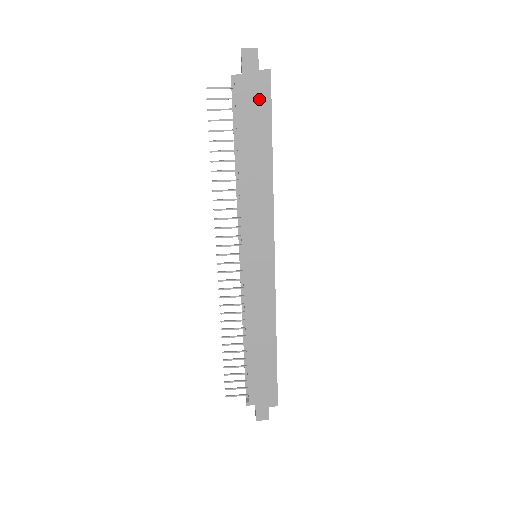
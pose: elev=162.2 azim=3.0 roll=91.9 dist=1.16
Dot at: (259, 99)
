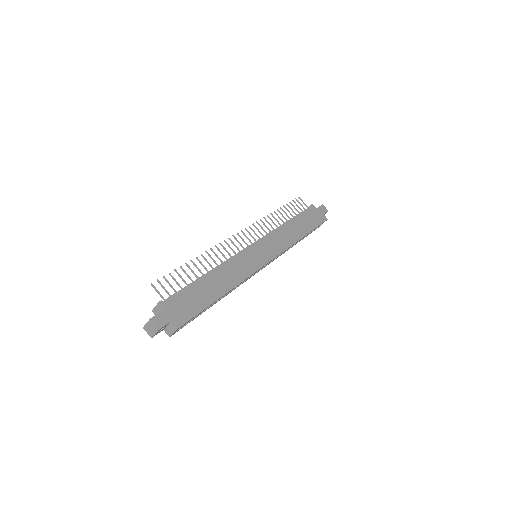
Dot at: (316, 219)
